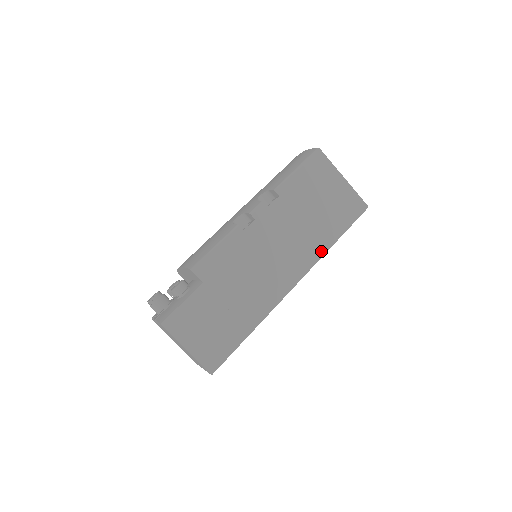
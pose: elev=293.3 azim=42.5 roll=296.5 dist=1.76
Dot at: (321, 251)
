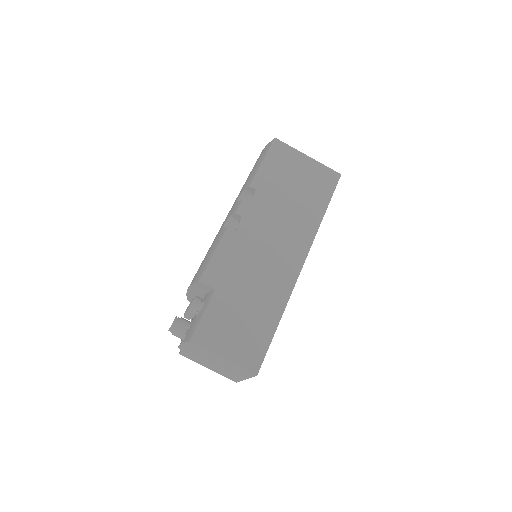
Dot at: (314, 226)
